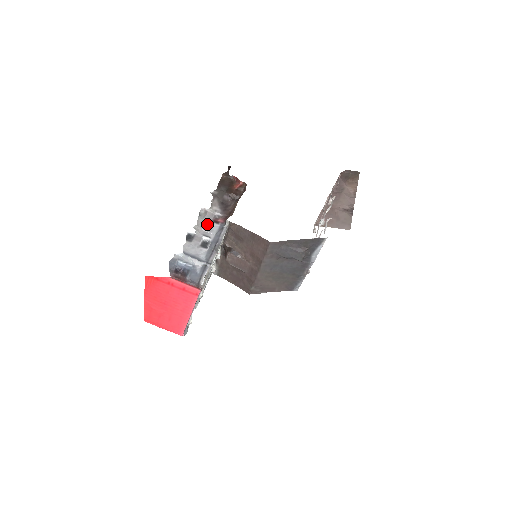
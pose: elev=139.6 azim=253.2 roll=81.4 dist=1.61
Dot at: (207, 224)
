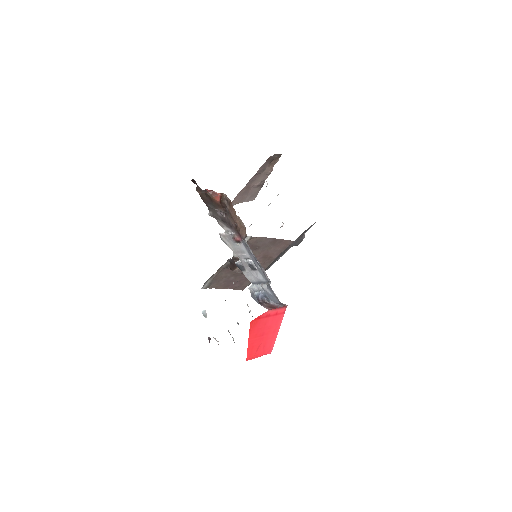
Dot at: (236, 247)
